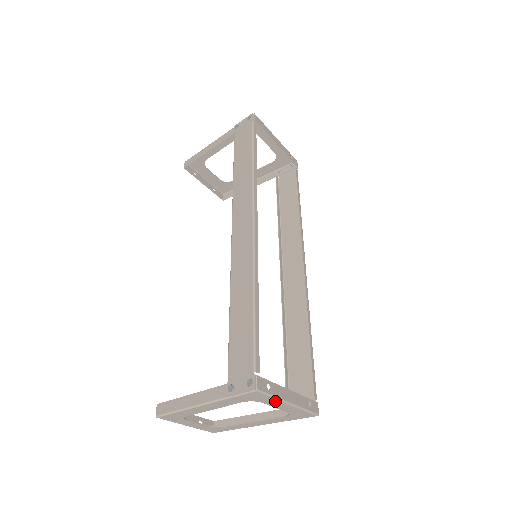
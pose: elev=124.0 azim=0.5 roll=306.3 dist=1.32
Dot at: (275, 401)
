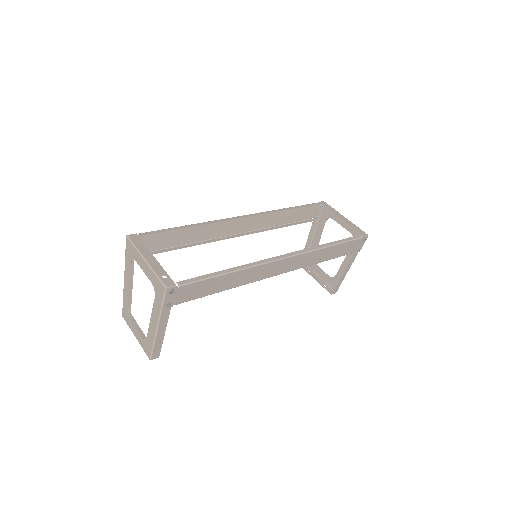
Dot at: (138, 256)
